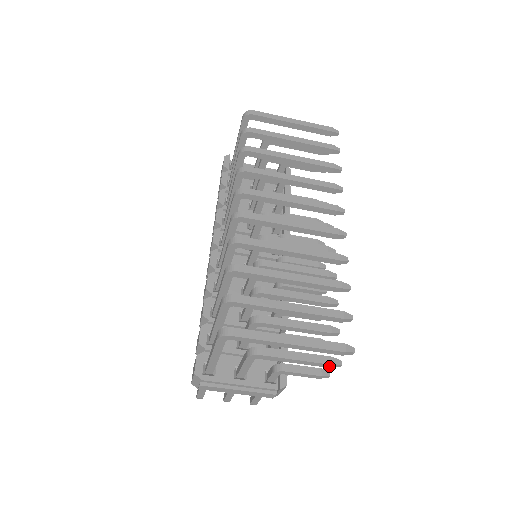
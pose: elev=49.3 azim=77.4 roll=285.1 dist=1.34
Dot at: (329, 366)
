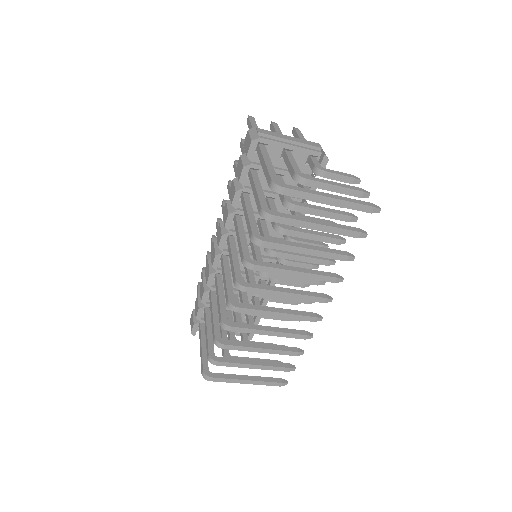
Dot at: occluded
